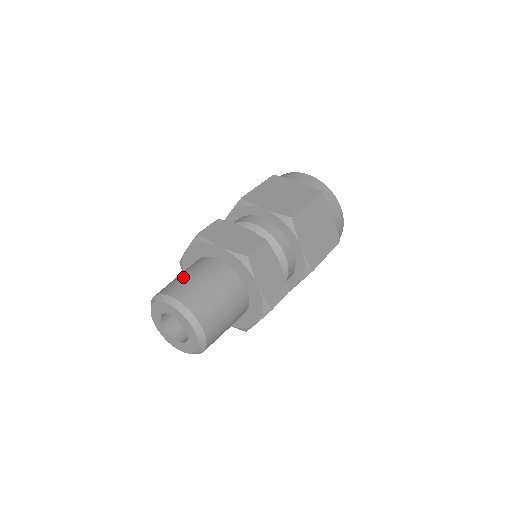
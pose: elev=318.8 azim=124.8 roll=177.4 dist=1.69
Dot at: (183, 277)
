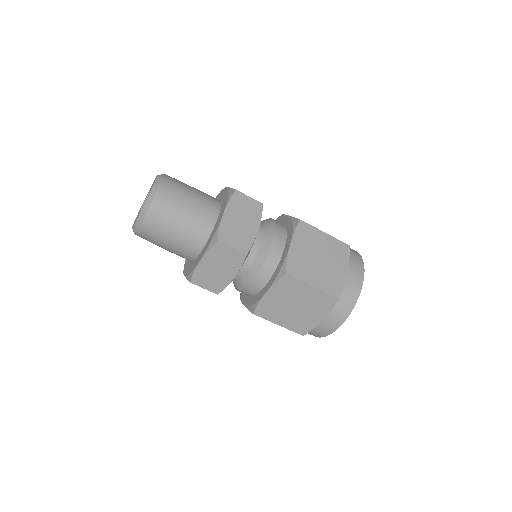
Dot at: occluded
